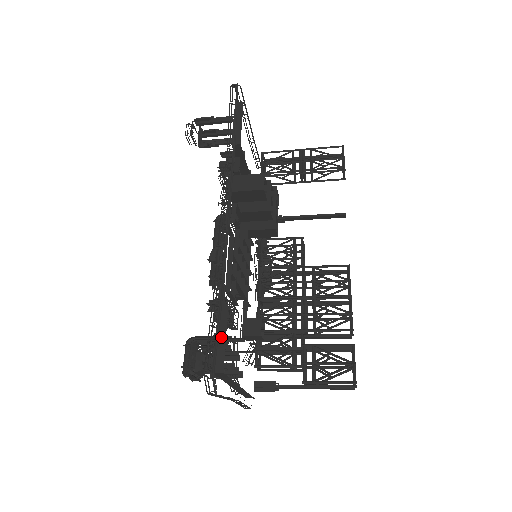
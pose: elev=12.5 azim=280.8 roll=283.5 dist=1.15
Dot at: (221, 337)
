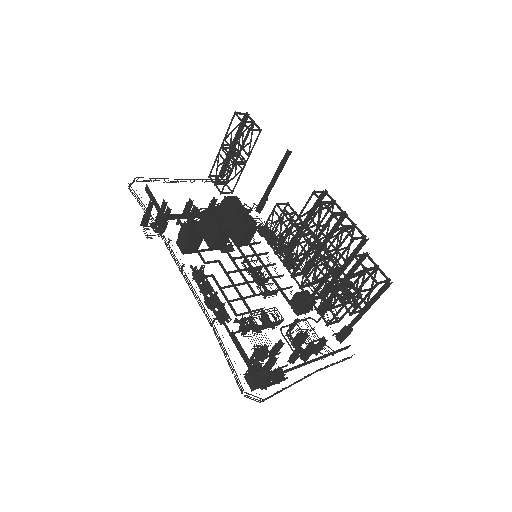
Dot at: (244, 356)
